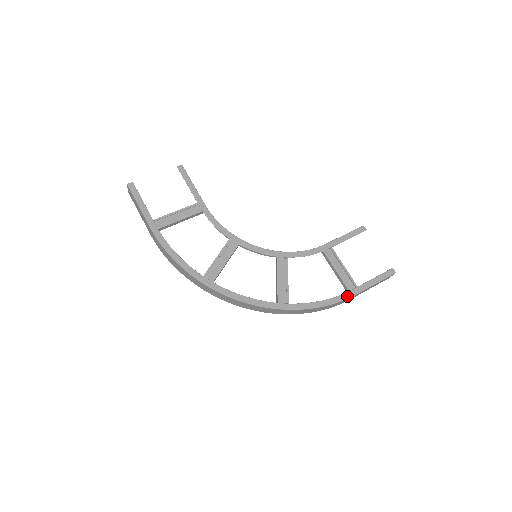
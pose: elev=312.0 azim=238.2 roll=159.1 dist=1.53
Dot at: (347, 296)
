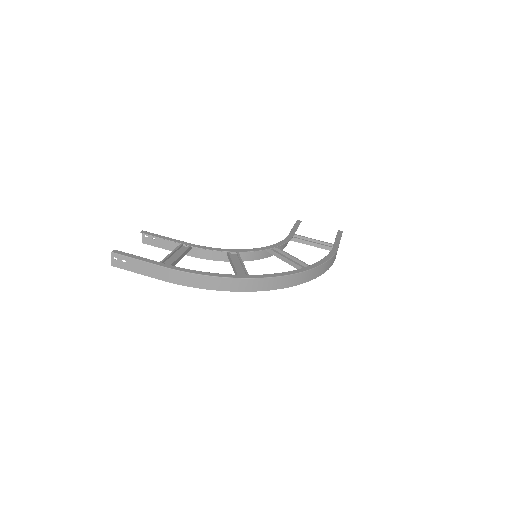
Dot at: (335, 249)
